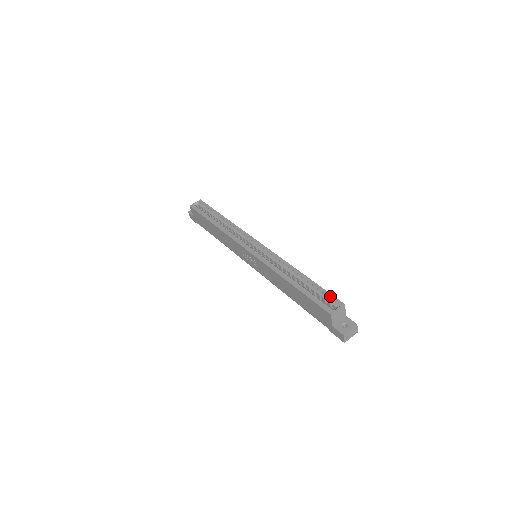
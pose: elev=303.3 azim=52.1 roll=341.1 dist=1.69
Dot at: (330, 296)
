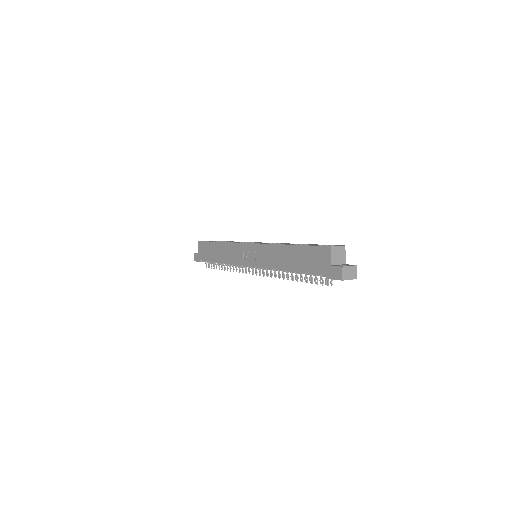
Dot at: (330, 245)
